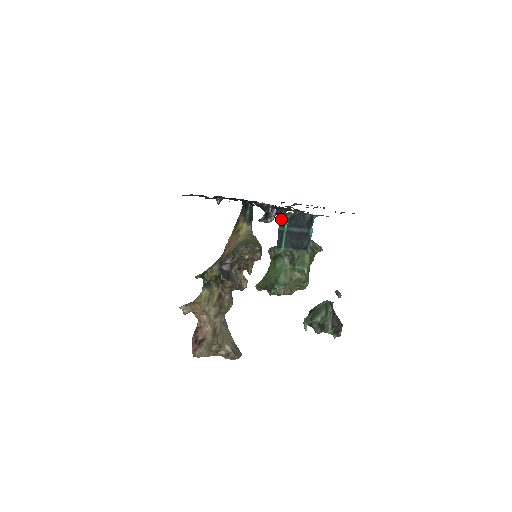
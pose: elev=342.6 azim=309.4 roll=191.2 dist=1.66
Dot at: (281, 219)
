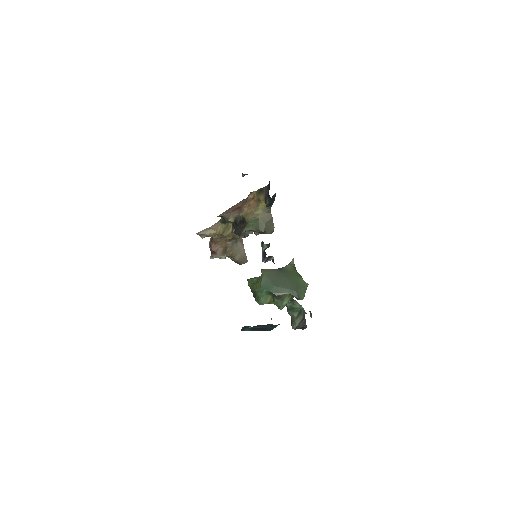
Dot at: (245, 326)
